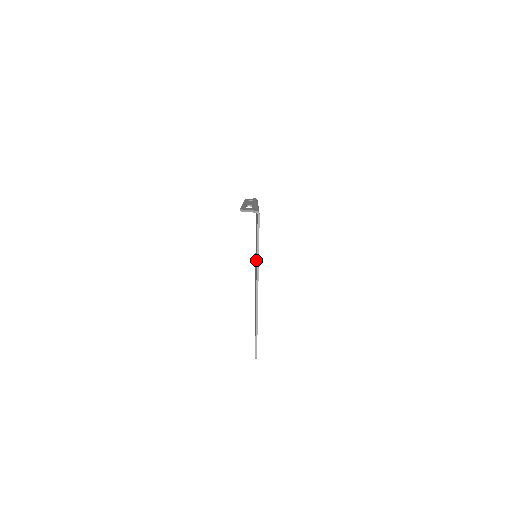
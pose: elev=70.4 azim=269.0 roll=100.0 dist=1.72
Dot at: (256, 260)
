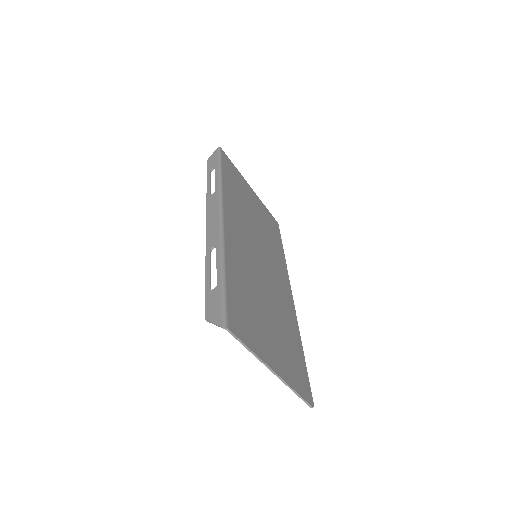
Dot at: occluded
